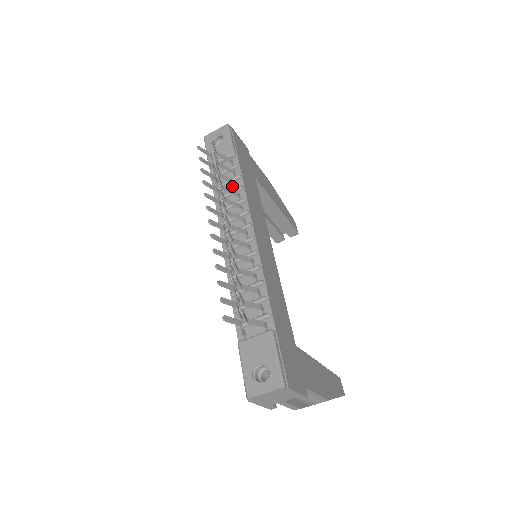
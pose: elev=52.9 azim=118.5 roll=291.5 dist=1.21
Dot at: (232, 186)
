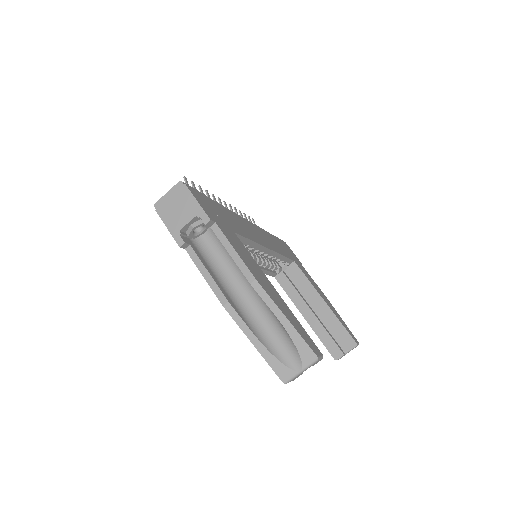
Dot at: occluded
